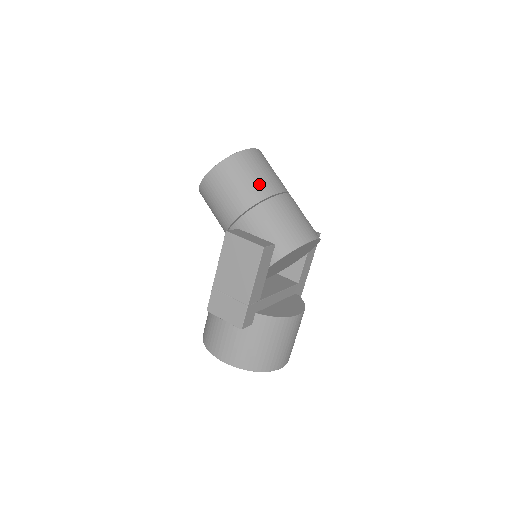
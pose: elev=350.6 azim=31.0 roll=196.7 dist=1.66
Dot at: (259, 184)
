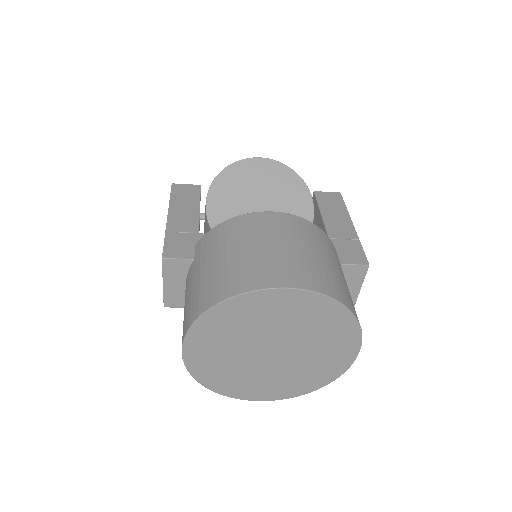
Dot at: occluded
